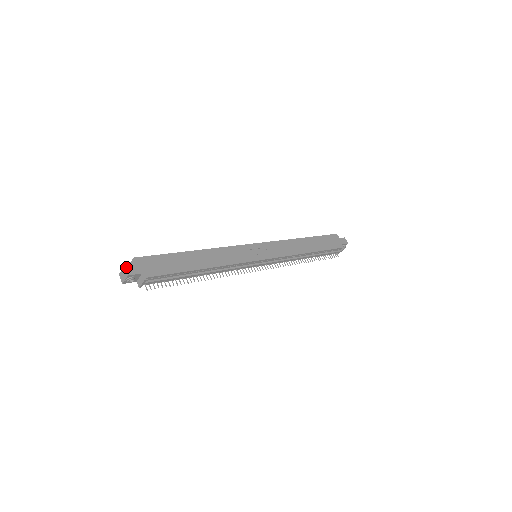
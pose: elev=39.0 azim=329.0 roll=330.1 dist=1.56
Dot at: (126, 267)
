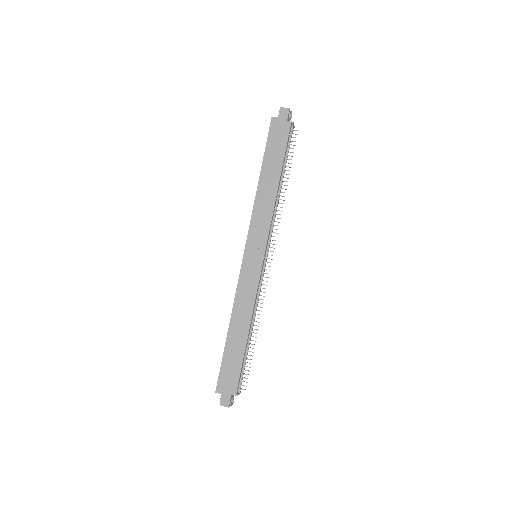
Dot at: (221, 404)
